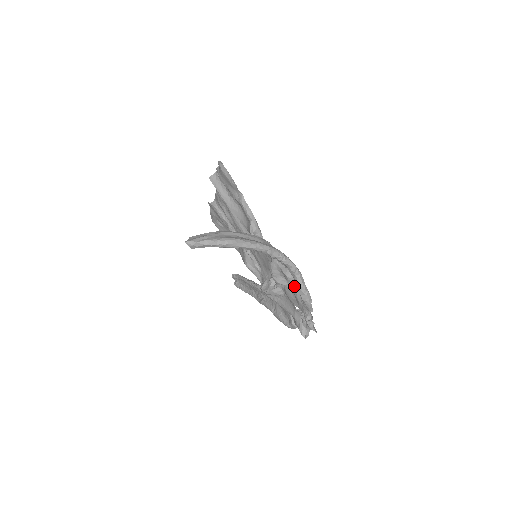
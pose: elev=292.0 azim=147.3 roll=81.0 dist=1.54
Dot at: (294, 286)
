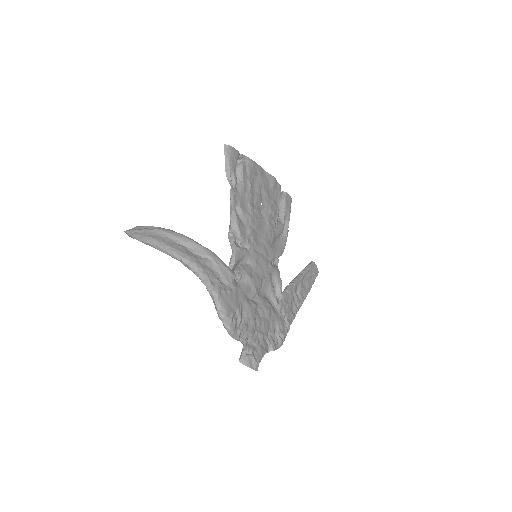
Dot at: (236, 306)
